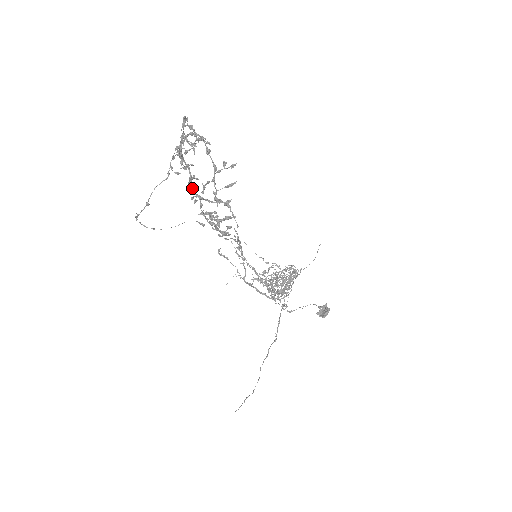
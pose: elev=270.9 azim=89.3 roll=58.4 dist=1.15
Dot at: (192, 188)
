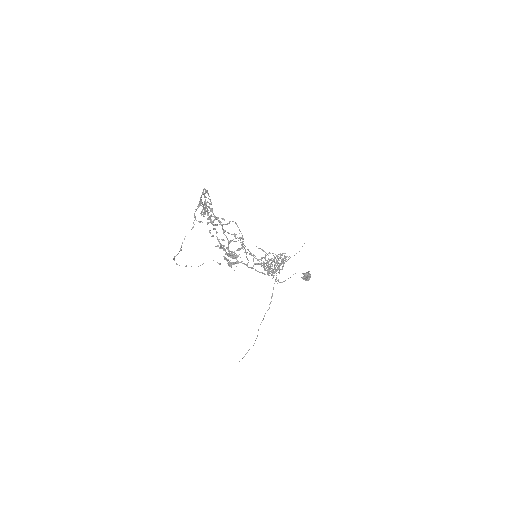
Dot at: occluded
